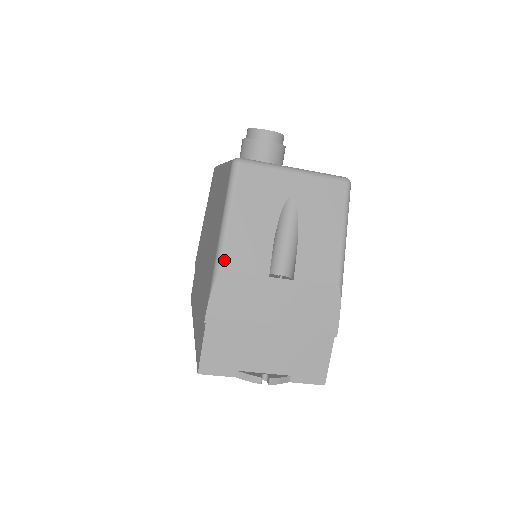
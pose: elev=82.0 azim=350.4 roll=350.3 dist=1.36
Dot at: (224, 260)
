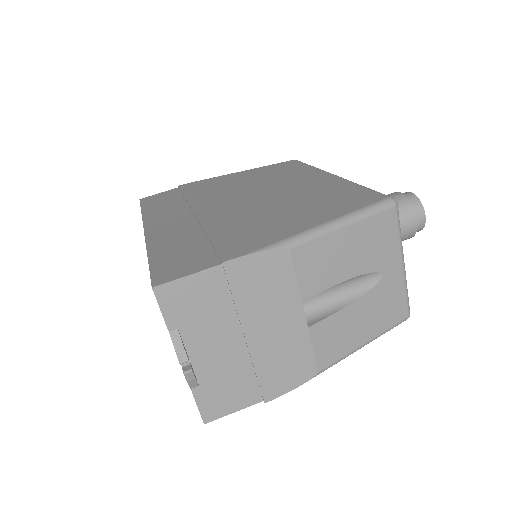
Dot at: (301, 246)
